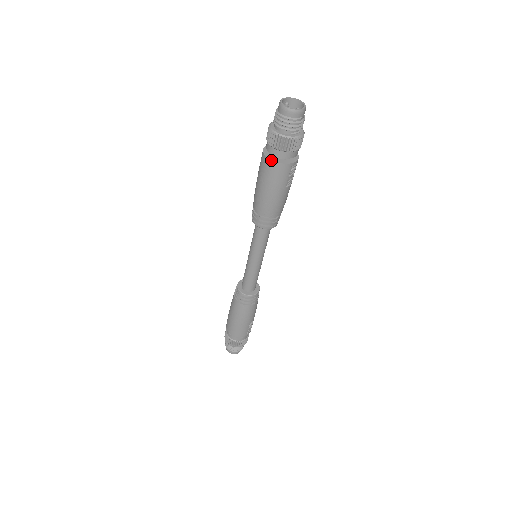
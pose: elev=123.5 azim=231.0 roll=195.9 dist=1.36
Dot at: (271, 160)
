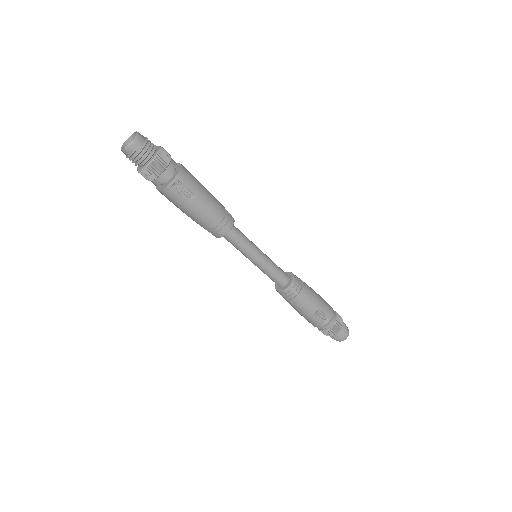
Dot at: occluded
